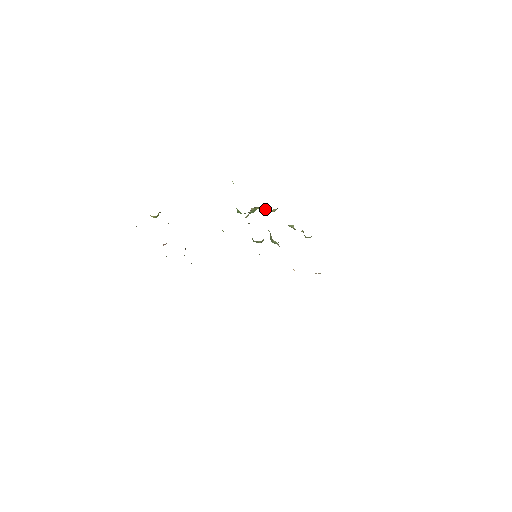
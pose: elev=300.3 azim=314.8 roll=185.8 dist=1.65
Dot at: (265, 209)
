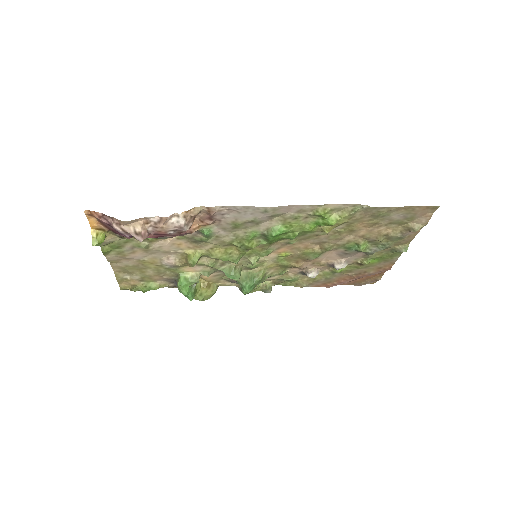
Dot at: (207, 286)
